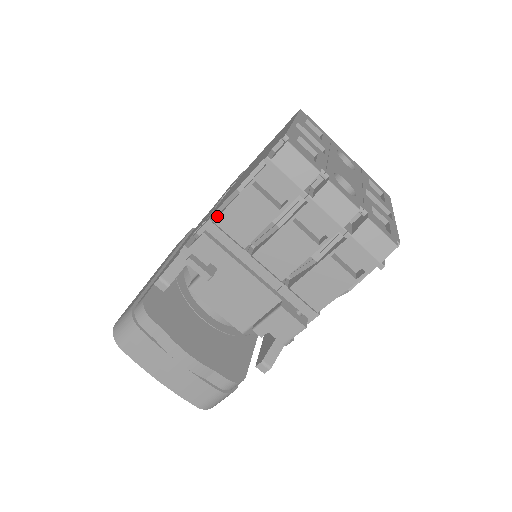
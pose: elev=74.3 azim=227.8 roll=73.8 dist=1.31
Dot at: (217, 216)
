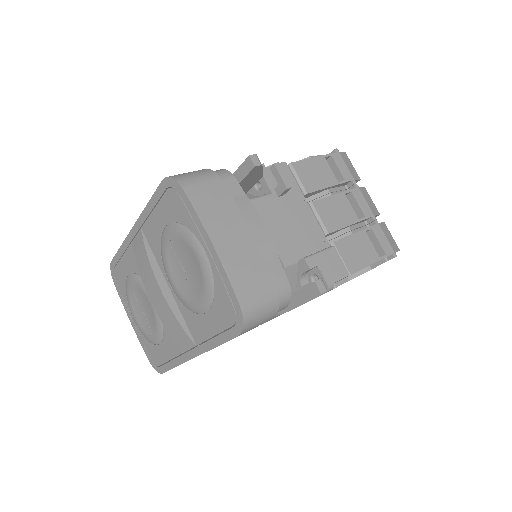
Dot at: (290, 164)
